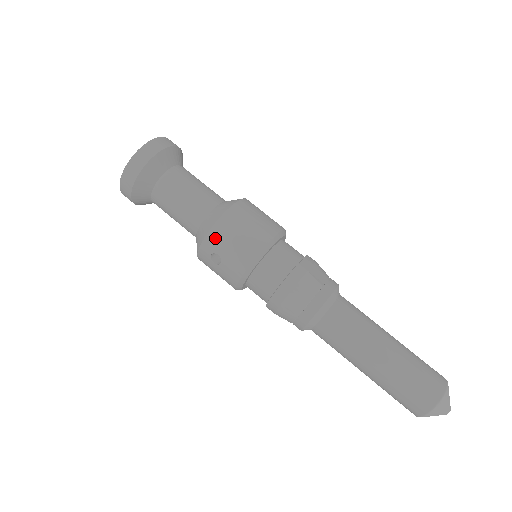
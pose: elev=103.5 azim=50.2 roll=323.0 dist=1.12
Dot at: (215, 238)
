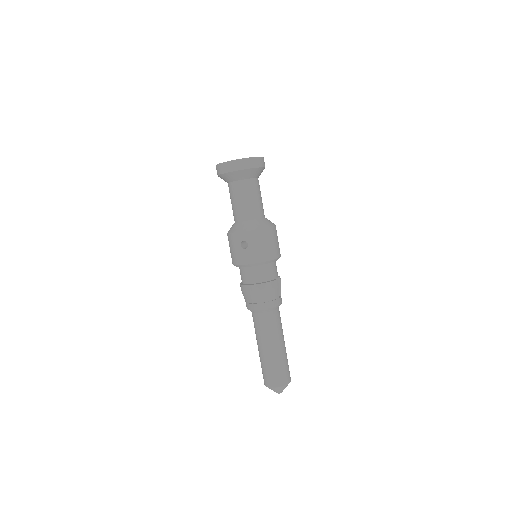
Dot at: (254, 236)
